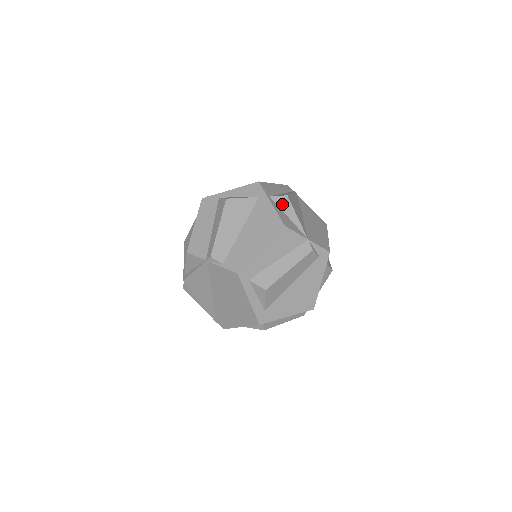
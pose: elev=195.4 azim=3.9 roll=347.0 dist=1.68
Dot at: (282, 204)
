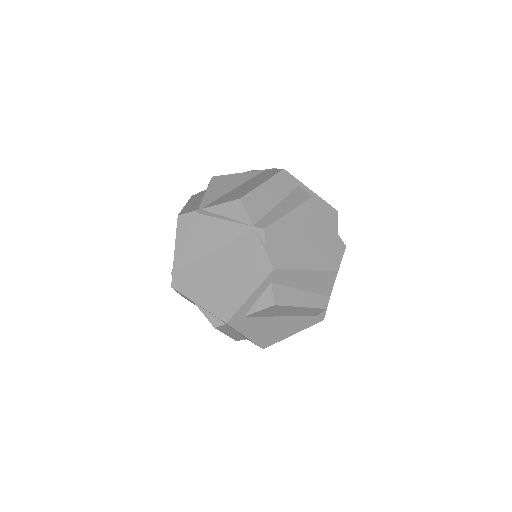
Dot at: (339, 249)
